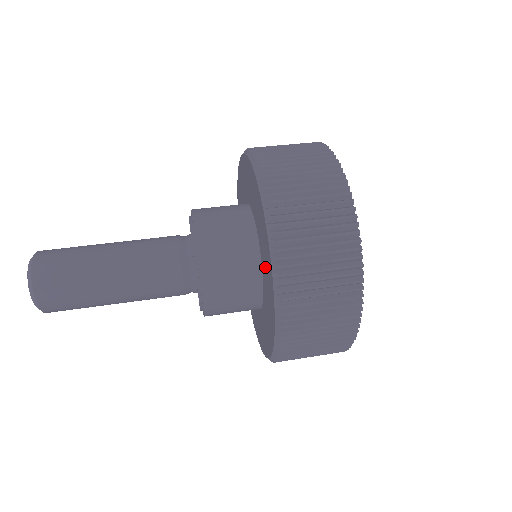
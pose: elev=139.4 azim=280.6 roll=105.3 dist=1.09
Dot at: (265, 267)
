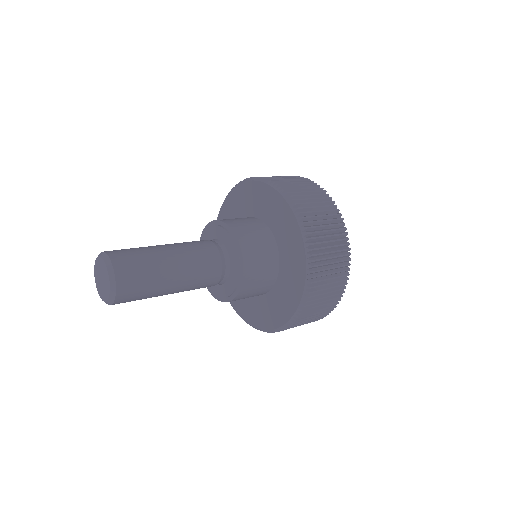
Dot at: (286, 286)
